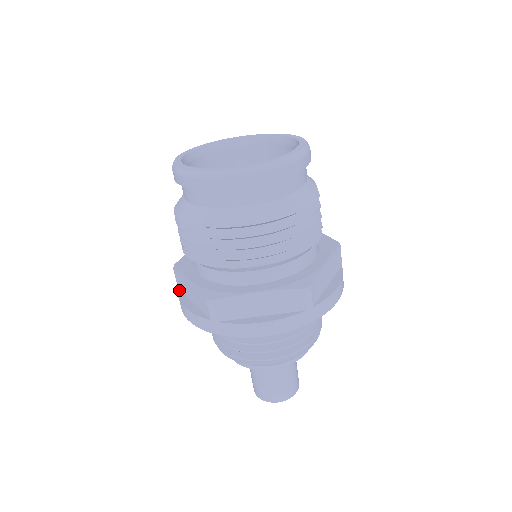
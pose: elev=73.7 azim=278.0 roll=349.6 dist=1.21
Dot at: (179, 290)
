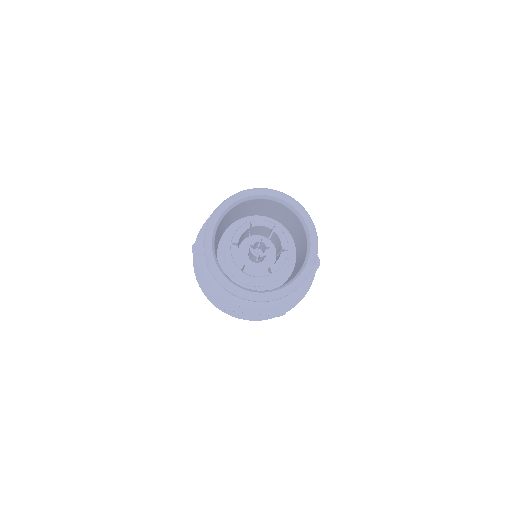
Dot at: (194, 259)
